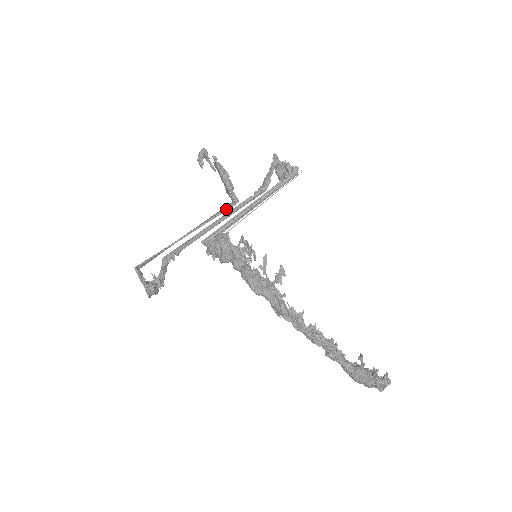
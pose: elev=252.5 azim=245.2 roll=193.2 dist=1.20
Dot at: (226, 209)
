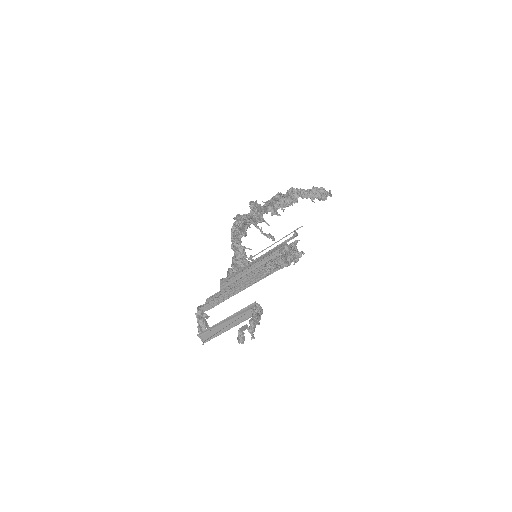
Dot at: occluded
